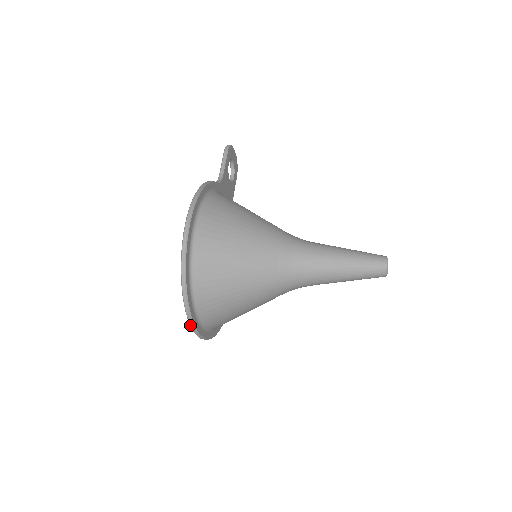
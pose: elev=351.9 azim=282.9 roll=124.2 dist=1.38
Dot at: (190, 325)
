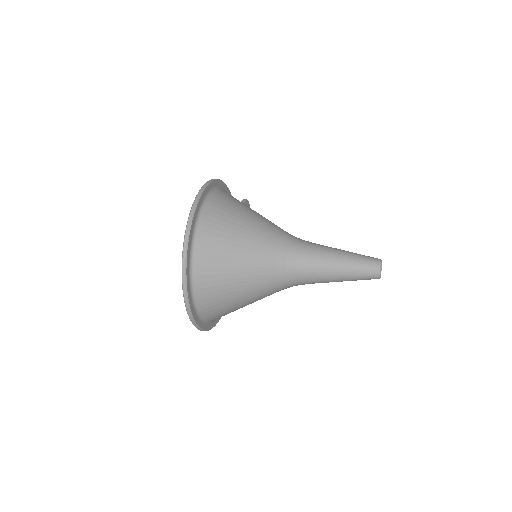
Dot at: (182, 266)
